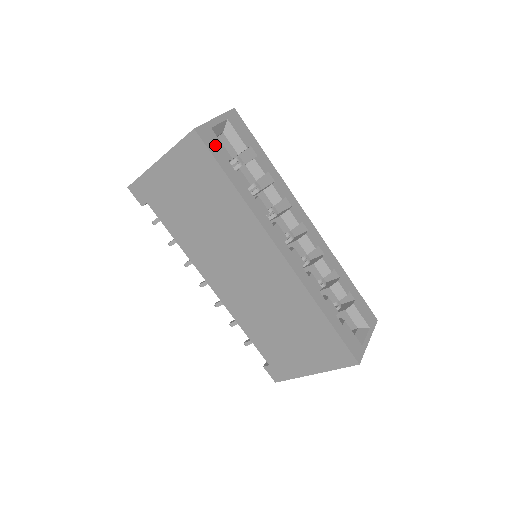
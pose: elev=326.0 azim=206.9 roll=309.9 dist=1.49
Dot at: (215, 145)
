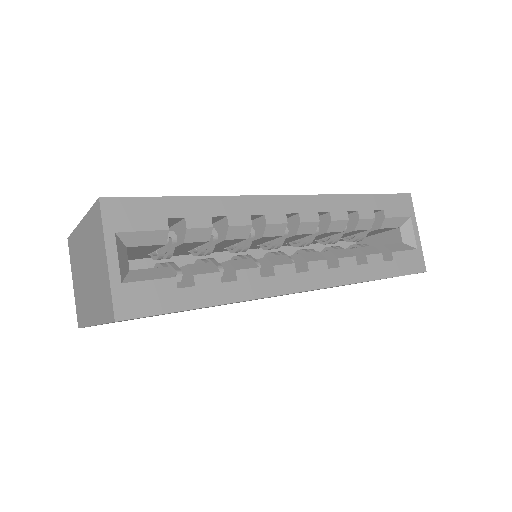
Dot at: (149, 297)
